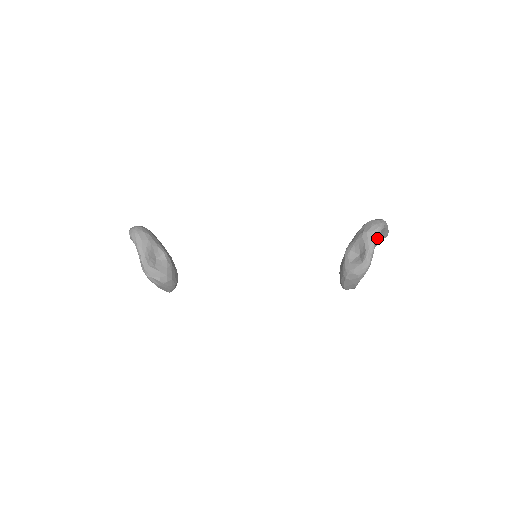
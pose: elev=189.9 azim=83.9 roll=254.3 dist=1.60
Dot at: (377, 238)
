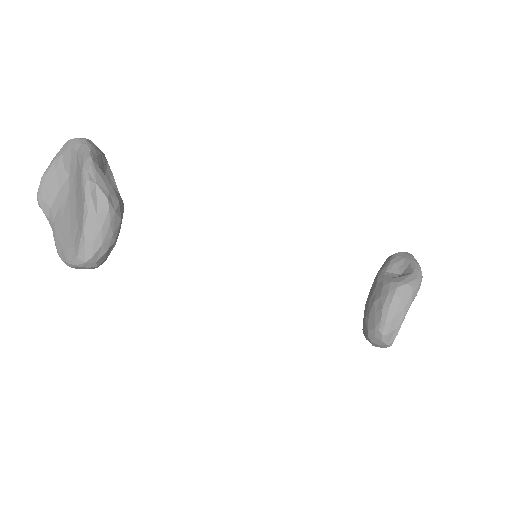
Dot at: occluded
